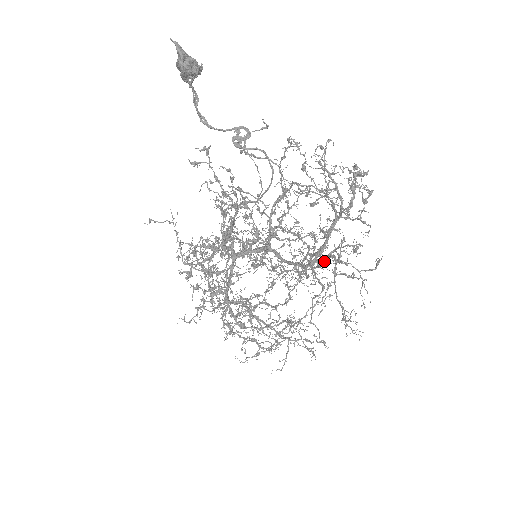
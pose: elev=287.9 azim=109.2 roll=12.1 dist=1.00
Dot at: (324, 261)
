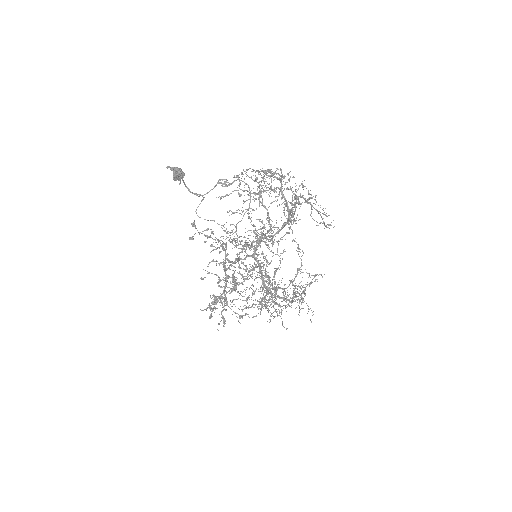
Dot at: occluded
